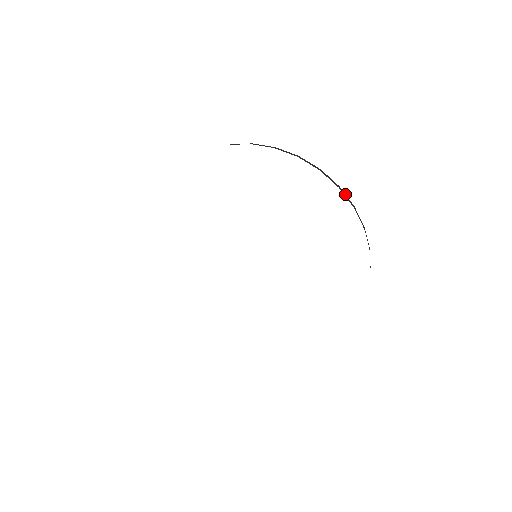
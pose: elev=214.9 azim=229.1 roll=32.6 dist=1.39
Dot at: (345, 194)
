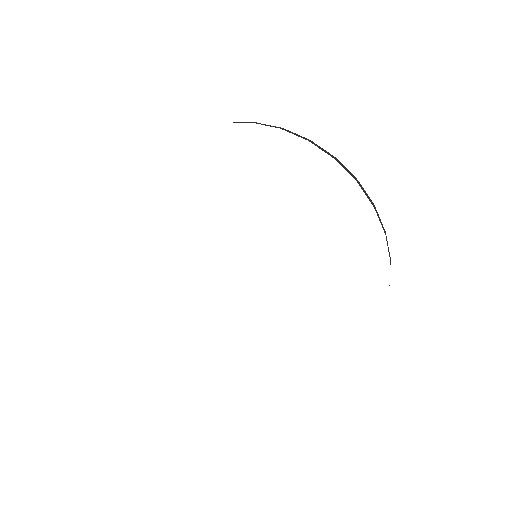
Dot at: occluded
